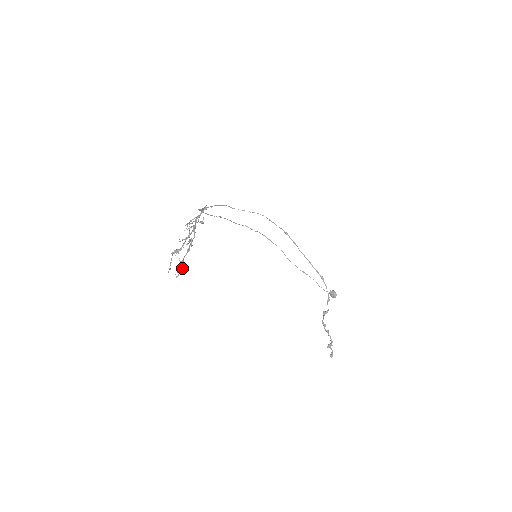
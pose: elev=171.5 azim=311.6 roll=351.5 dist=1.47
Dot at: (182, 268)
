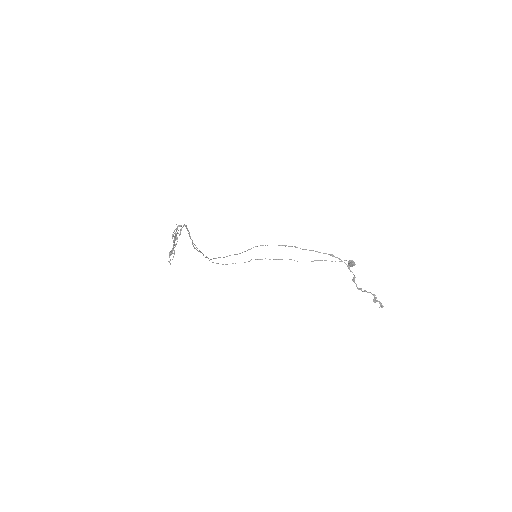
Dot at: occluded
